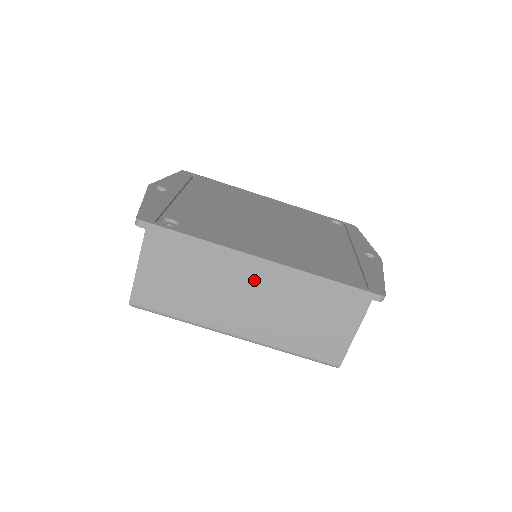
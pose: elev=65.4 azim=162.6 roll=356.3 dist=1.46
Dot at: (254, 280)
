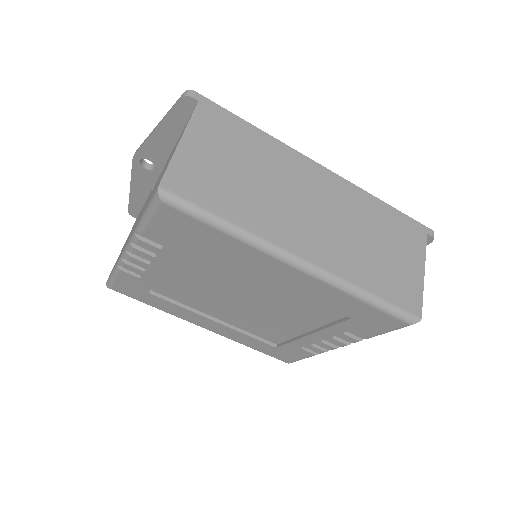
Dot at: (317, 189)
